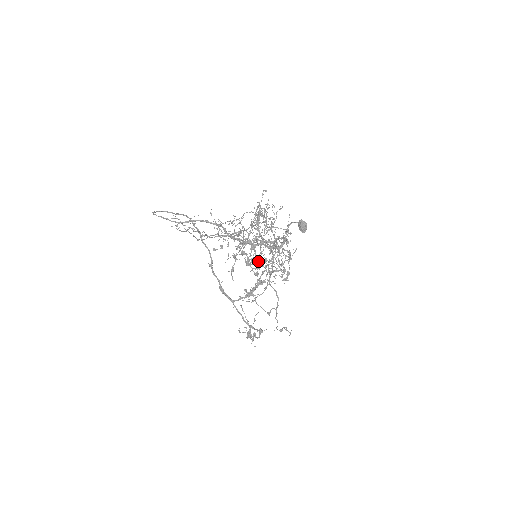
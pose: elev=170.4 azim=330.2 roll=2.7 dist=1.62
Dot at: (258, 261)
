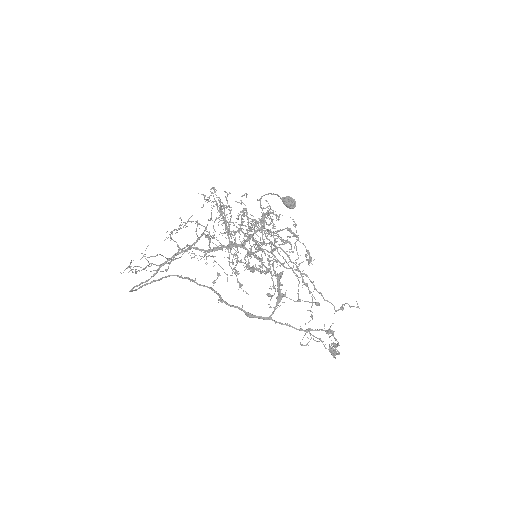
Dot at: (260, 258)
